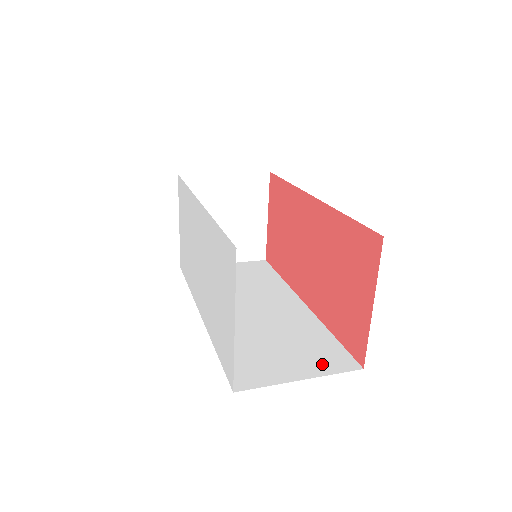
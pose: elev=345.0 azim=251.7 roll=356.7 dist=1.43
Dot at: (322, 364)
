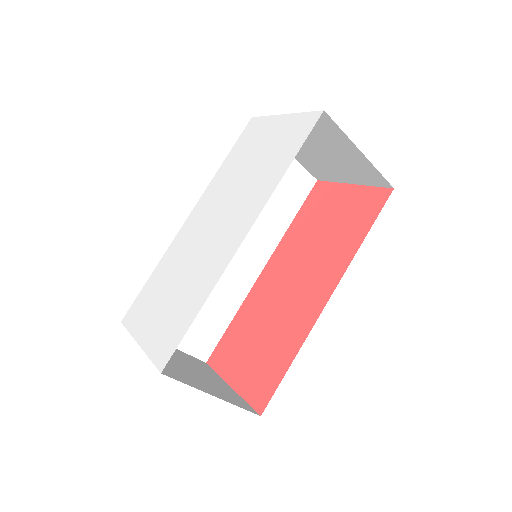
Dot at: occluded
